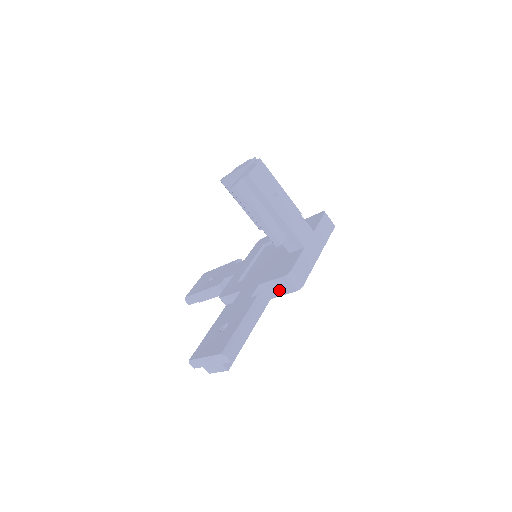
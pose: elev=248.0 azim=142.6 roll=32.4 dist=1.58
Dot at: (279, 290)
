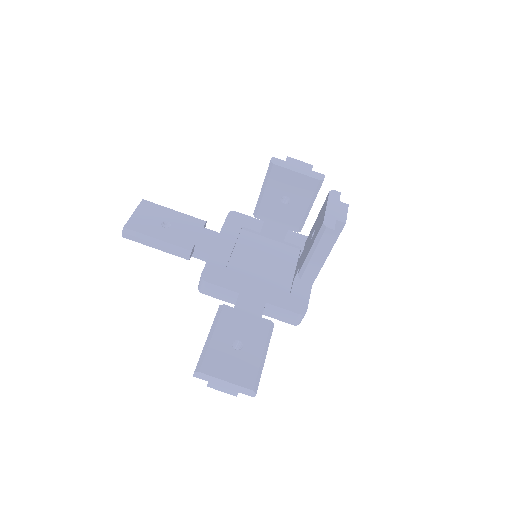
Dot at: (279, 316)
